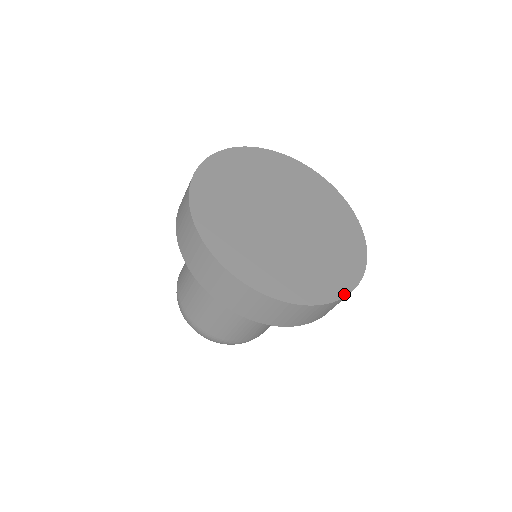
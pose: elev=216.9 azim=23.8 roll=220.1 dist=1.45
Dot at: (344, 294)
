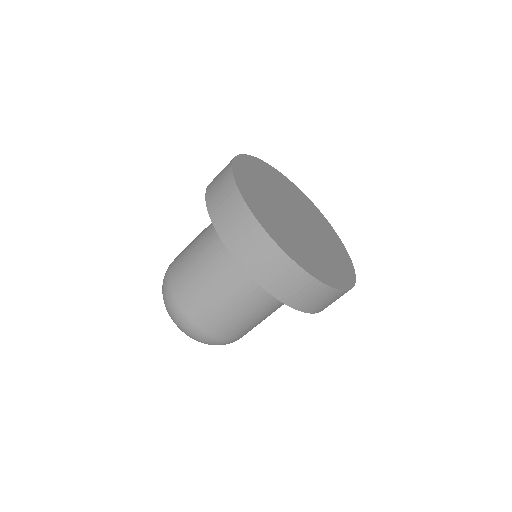
Dot at: (347, 288)
